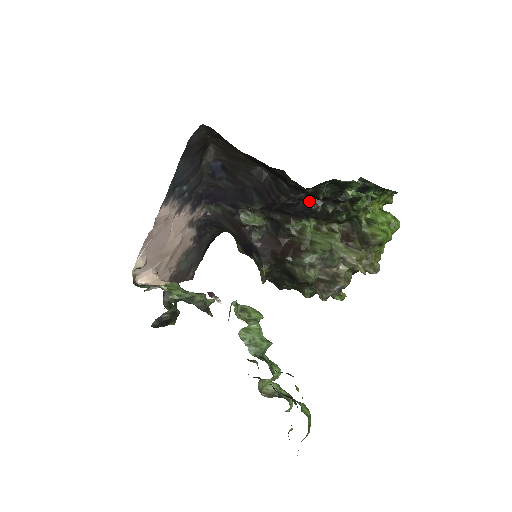
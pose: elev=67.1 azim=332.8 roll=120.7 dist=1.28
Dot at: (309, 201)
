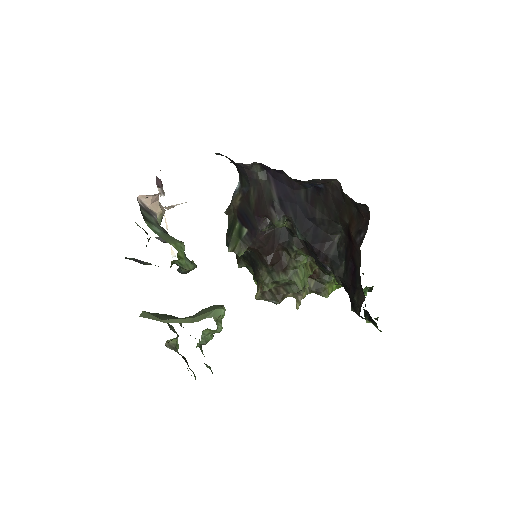
Dot at: occluded
